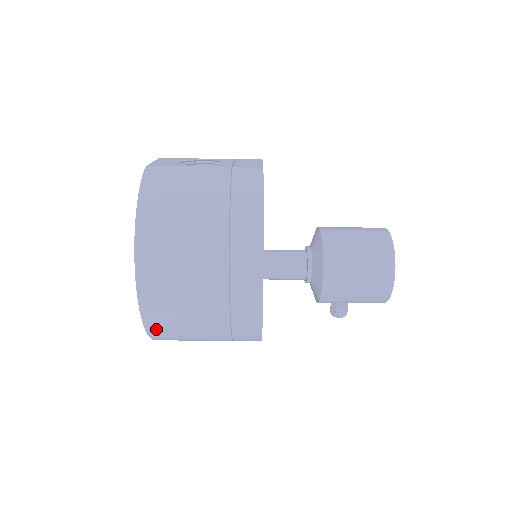
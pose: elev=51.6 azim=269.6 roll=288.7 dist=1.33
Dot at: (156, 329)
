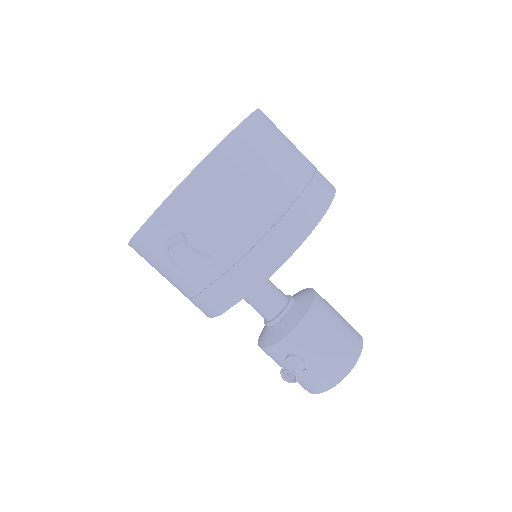
Dot at: (229, 152)
